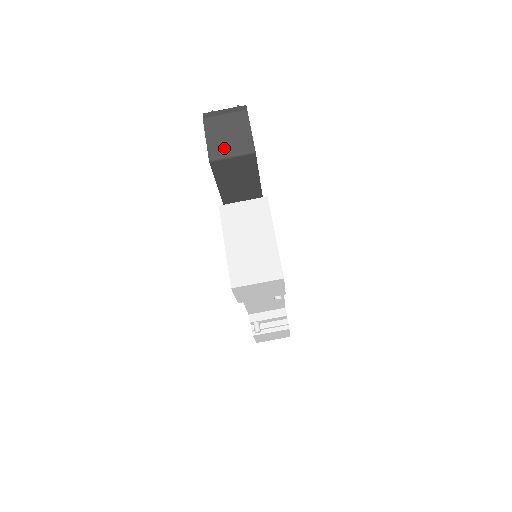
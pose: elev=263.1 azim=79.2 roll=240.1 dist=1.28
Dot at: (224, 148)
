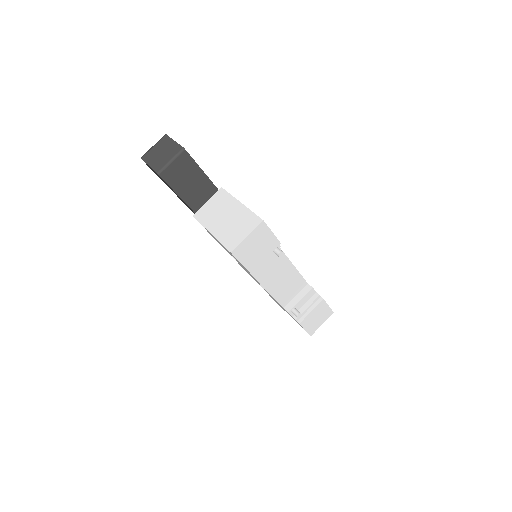
Dot at: (163, 161)
